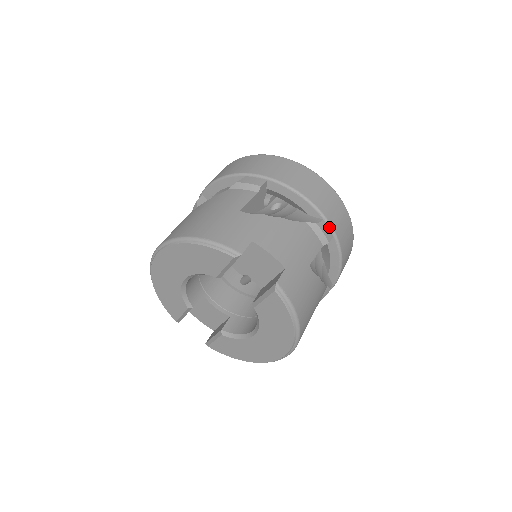
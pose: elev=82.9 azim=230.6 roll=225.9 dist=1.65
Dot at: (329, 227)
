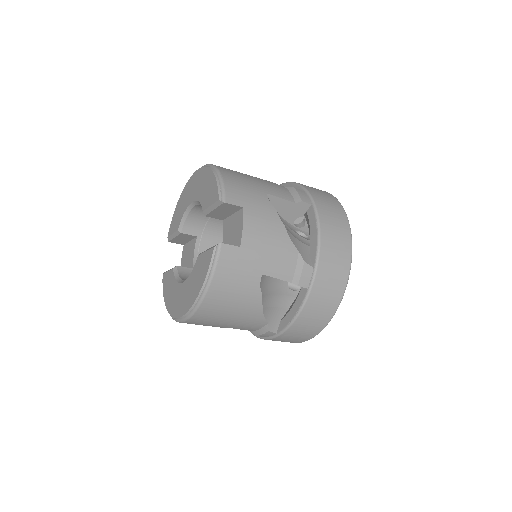
Dot at: (312, 278)
